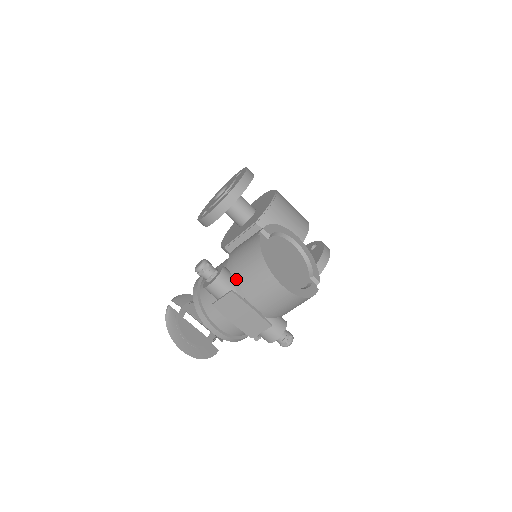
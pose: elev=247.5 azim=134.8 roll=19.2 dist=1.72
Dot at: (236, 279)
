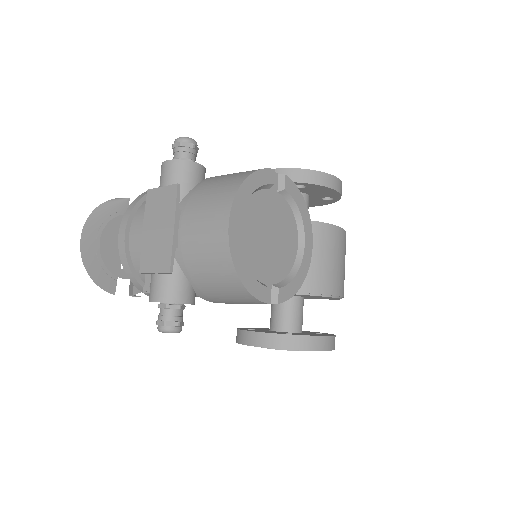
Dot at: (198, 186)
